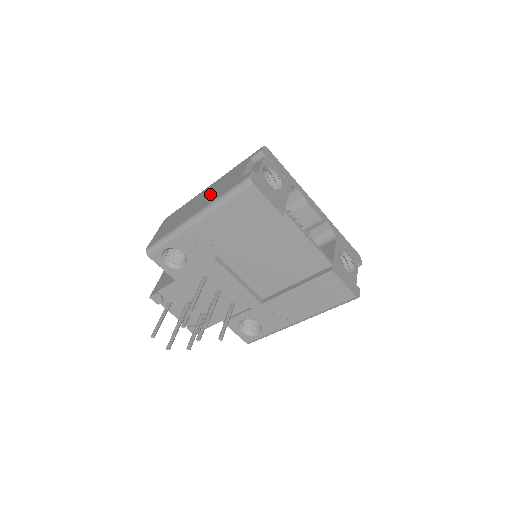
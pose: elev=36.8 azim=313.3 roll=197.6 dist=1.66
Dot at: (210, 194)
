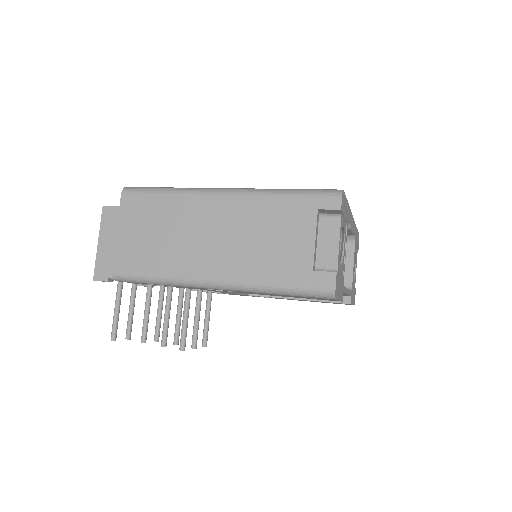
Dot at: (240, 241)
